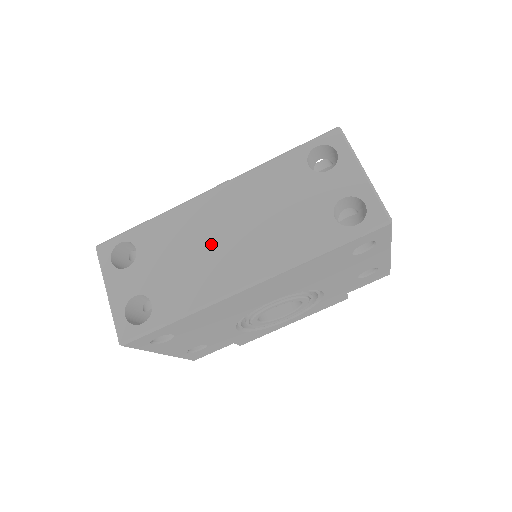
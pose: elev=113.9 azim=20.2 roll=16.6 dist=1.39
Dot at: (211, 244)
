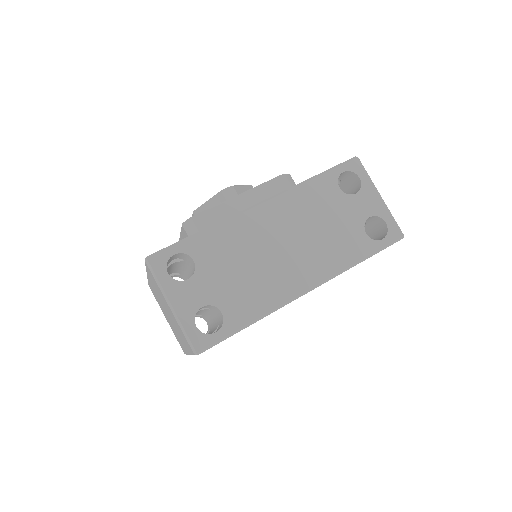
Dot at: (269, 255)
